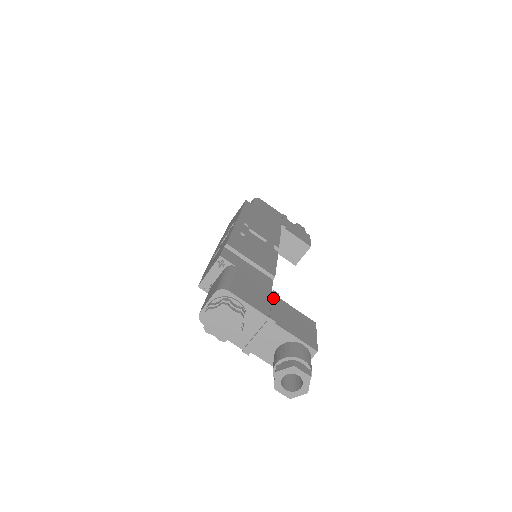
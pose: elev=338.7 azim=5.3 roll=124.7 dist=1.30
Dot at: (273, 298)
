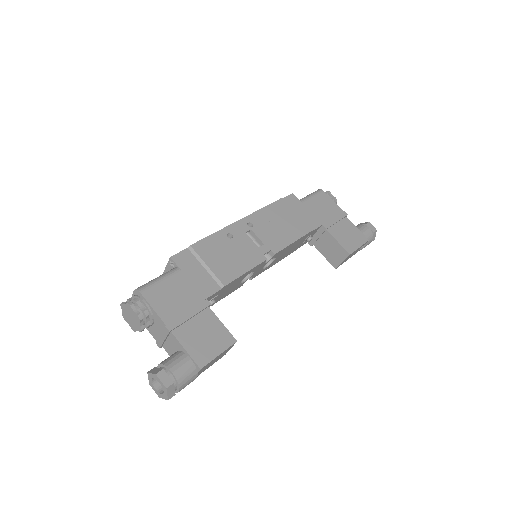
Dot at: (195, 307)
